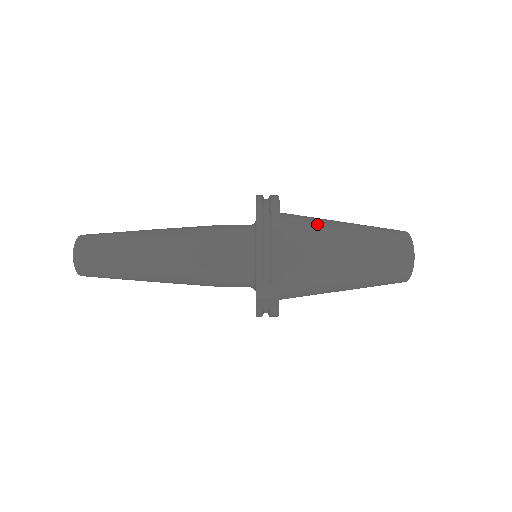
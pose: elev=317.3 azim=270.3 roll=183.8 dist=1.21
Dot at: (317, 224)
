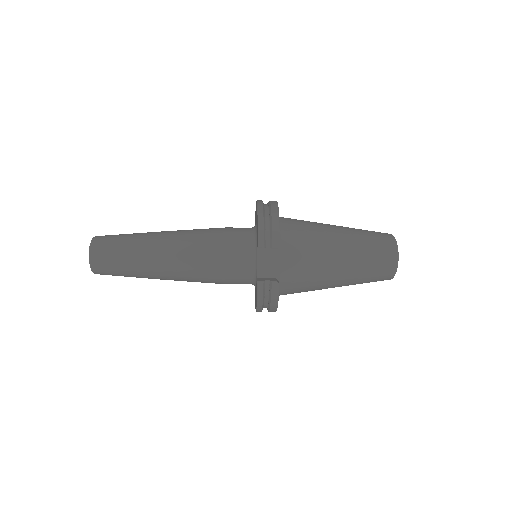
Dot at: (309, 221)
